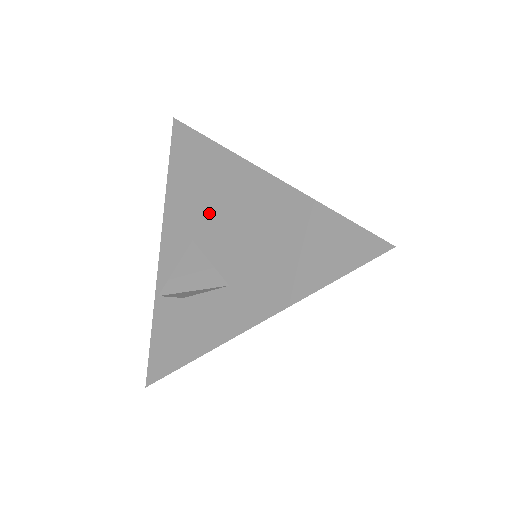
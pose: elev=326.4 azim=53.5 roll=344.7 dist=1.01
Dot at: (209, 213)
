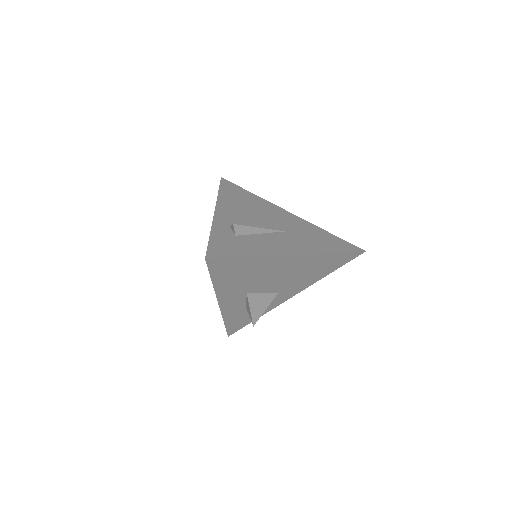
Dot at: (258, 281)
